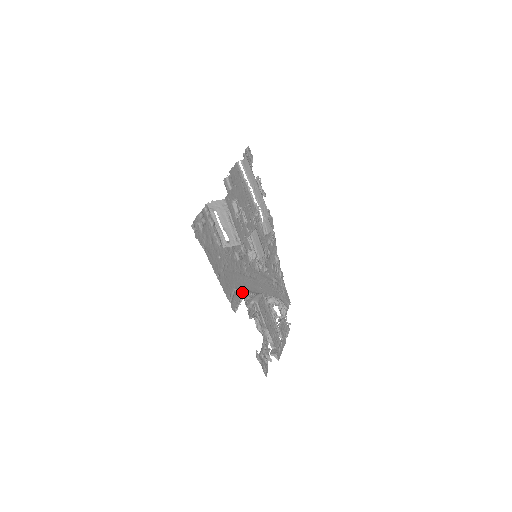
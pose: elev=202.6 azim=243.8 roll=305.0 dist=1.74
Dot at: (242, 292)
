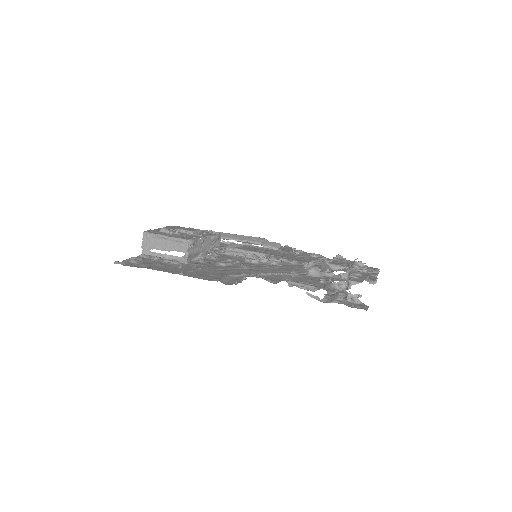
Dot at: (246, 276)
